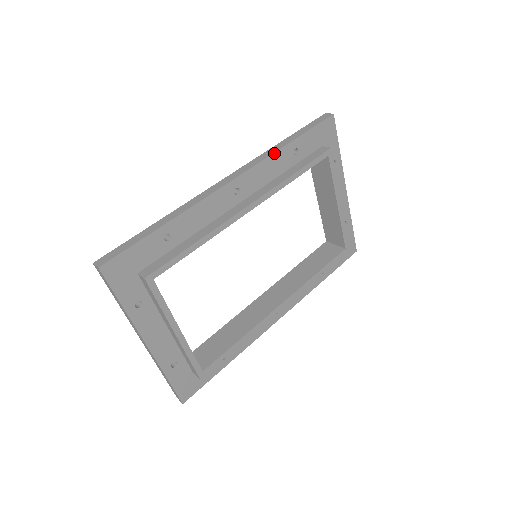
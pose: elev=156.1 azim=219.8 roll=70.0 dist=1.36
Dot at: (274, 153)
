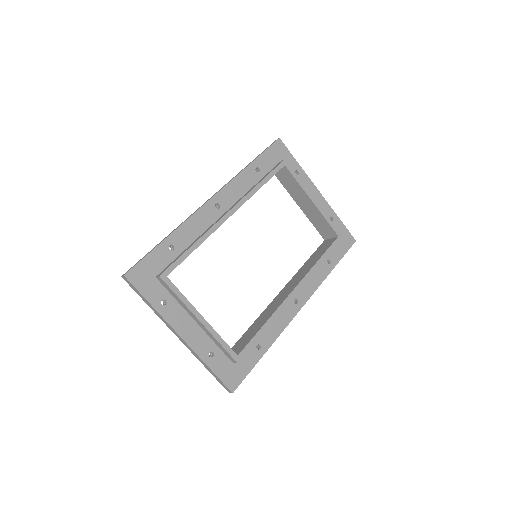
Dot at: (239, 174)
